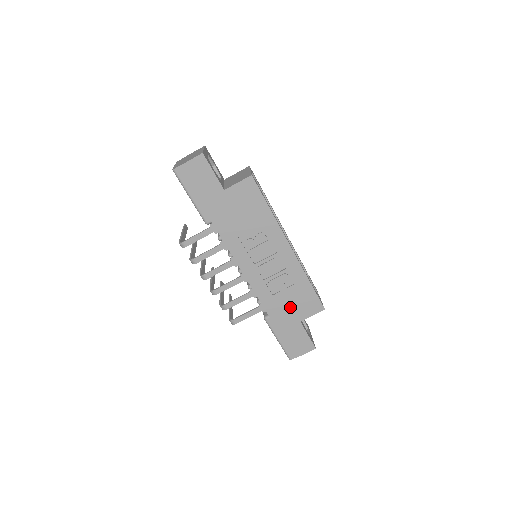
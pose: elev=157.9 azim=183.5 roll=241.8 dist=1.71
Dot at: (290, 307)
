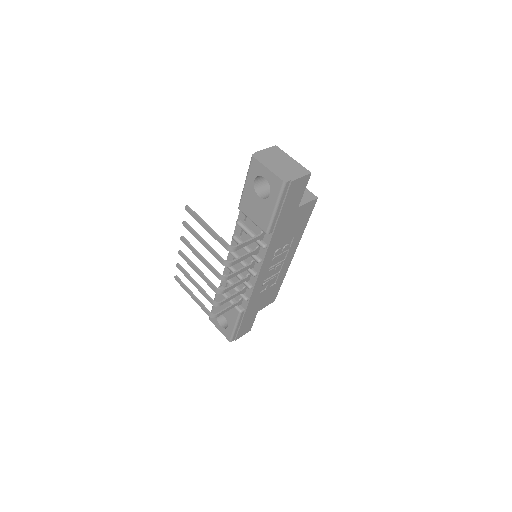
Dot at: (261, 301)
